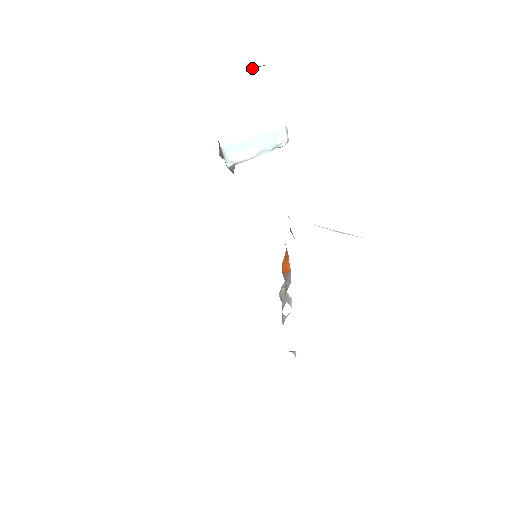
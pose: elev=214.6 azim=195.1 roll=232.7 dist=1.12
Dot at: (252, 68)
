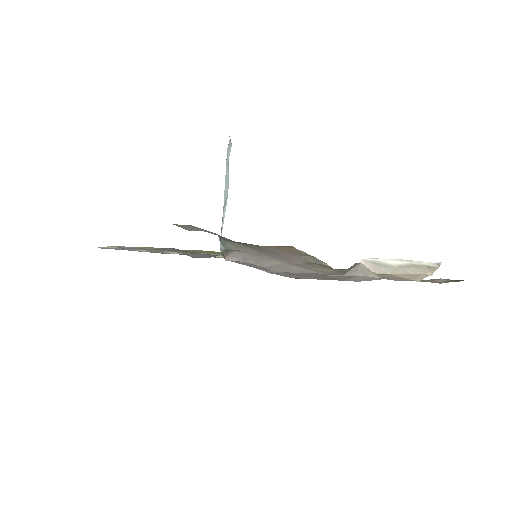
Dot at: occluded
